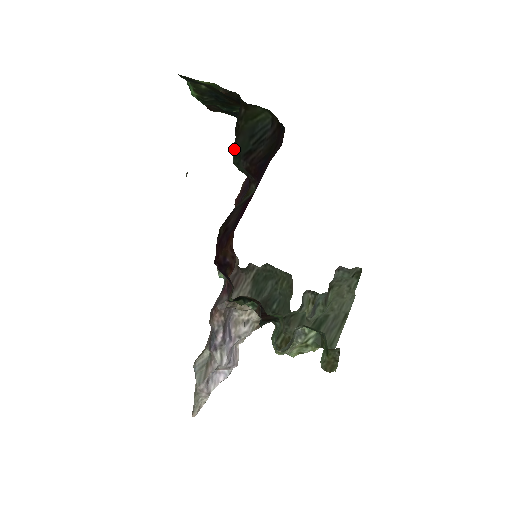
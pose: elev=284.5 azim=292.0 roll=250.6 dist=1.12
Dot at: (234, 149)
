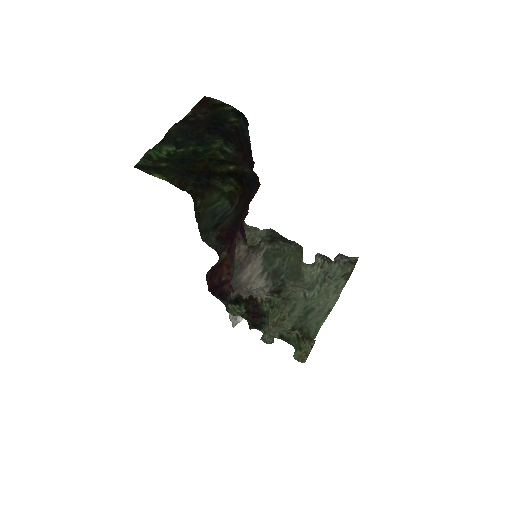
Dot at: (199, 231)
